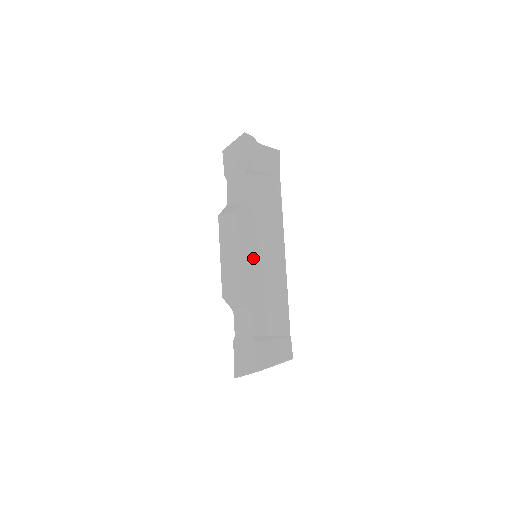
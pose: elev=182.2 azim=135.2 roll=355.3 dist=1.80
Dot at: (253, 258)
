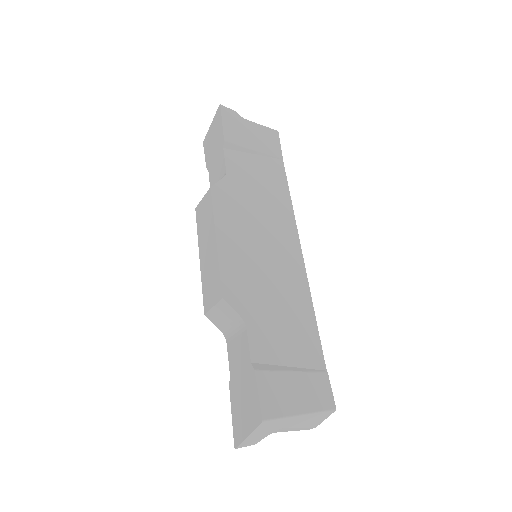
Dot at: (243, 249)
